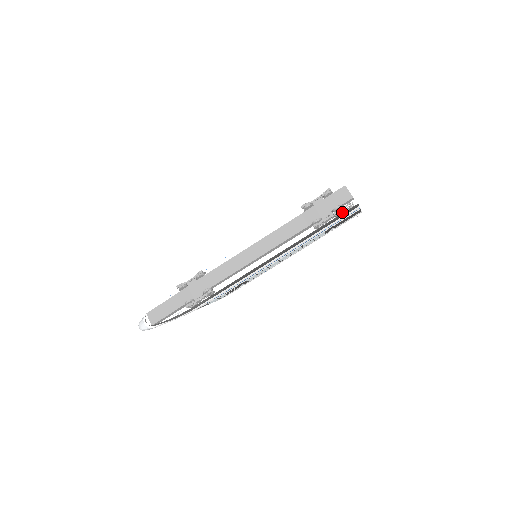
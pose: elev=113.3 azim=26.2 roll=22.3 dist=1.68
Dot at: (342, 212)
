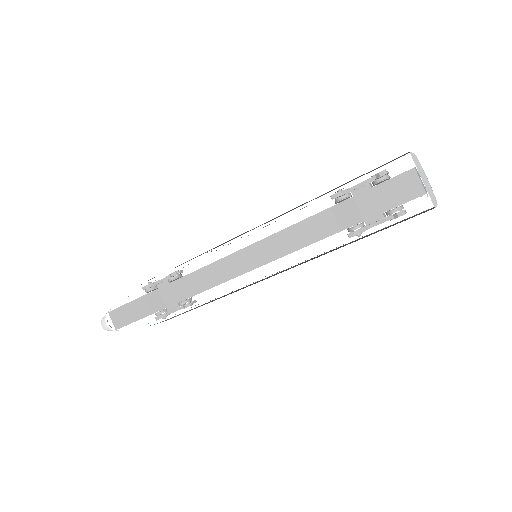
Dot at: occluded
